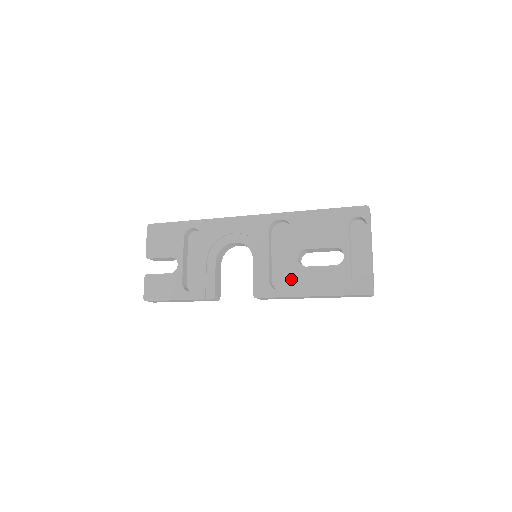
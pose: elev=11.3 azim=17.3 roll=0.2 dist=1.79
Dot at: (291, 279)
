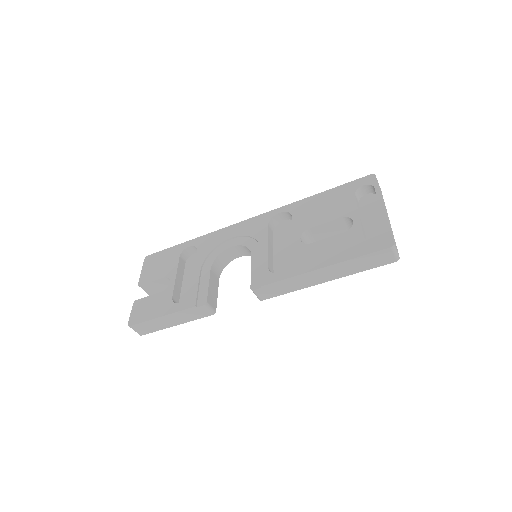
Dot at: occluded
